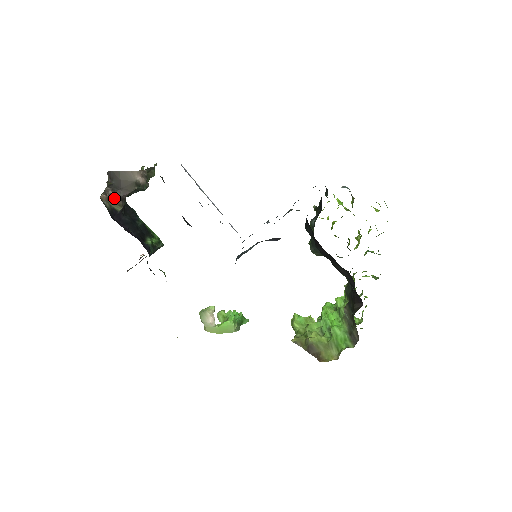
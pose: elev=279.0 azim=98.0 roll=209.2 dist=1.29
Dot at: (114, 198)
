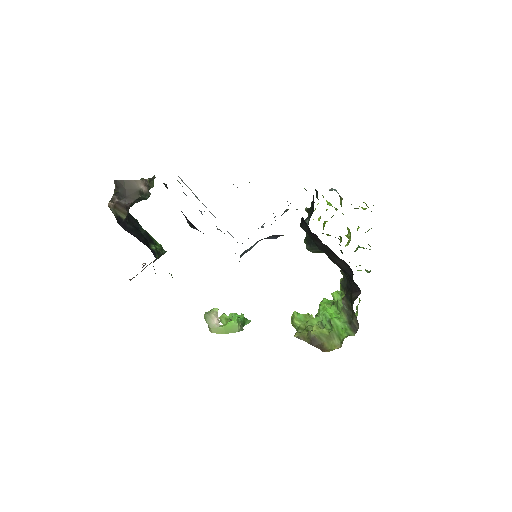
Dot at: (120, 206)
